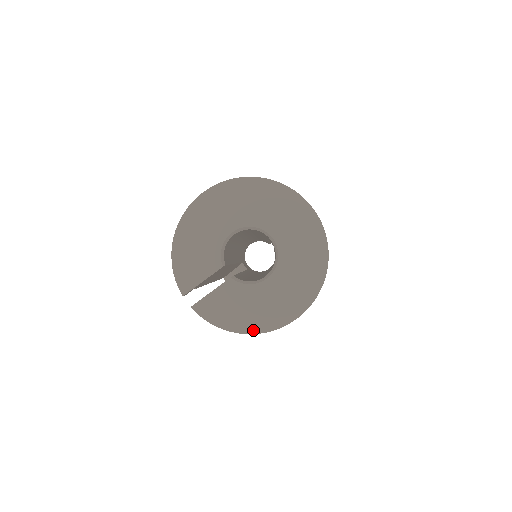
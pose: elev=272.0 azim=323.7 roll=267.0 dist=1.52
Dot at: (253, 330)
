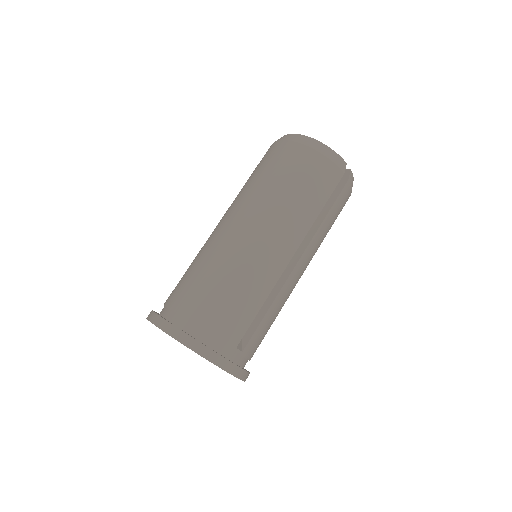
Dot at: occluded
